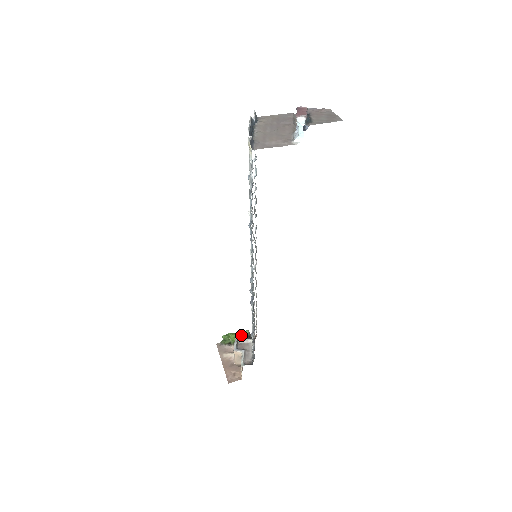
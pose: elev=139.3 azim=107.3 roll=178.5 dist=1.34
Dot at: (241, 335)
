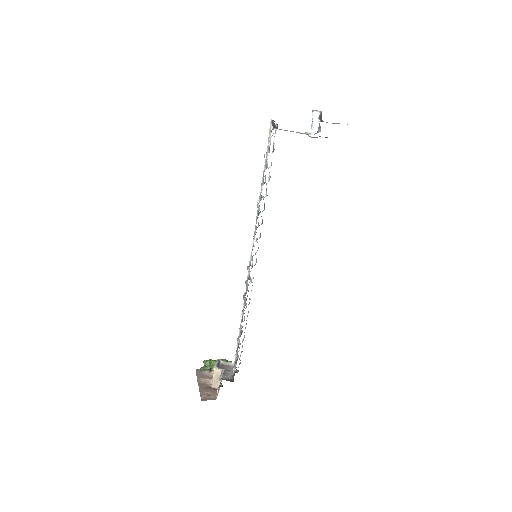
Dot at: occluded
